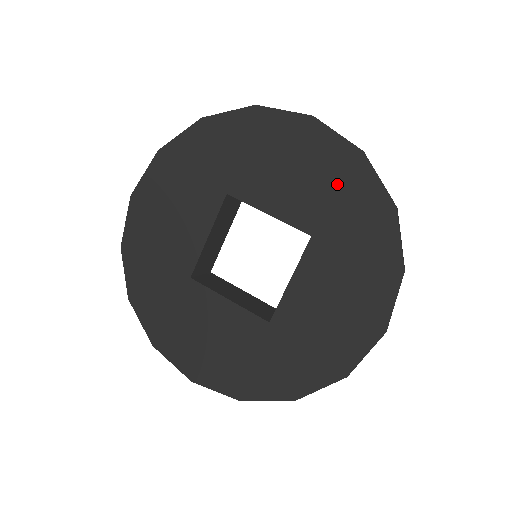
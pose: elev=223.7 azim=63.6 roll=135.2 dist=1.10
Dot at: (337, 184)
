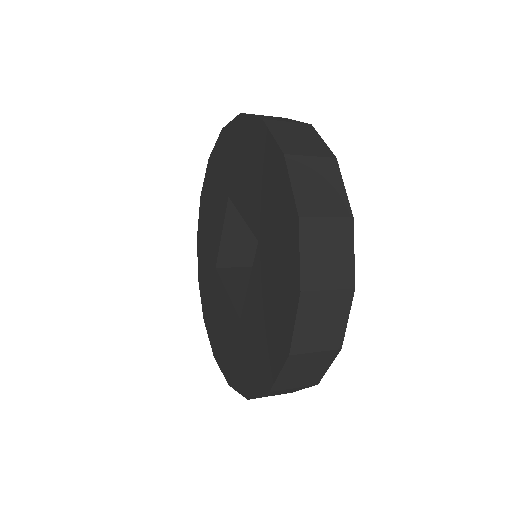
Dot at: (270, 189)
